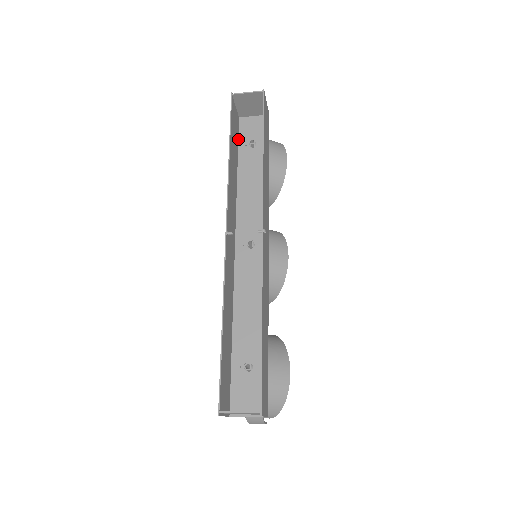
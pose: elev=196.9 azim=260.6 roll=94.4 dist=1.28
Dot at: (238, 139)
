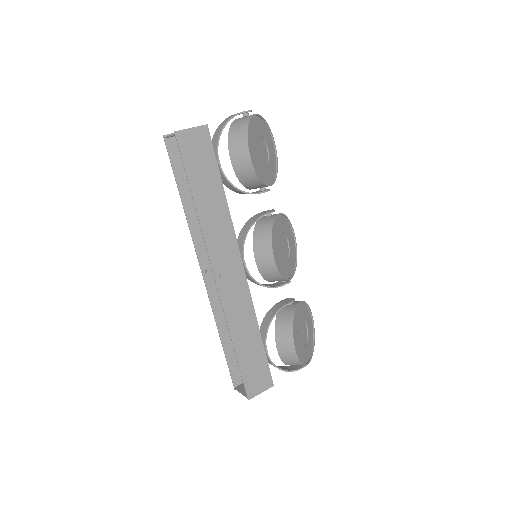
Dot at: occluded
